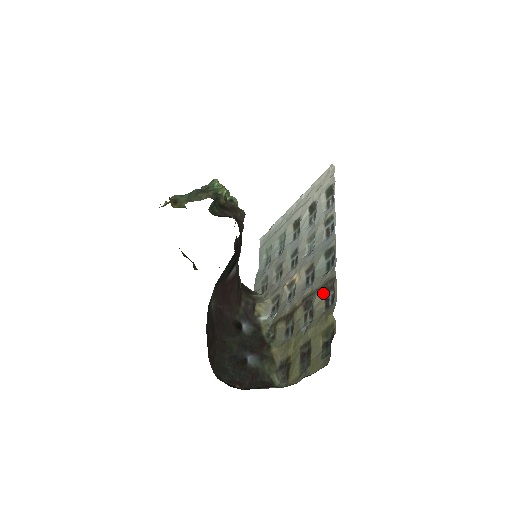
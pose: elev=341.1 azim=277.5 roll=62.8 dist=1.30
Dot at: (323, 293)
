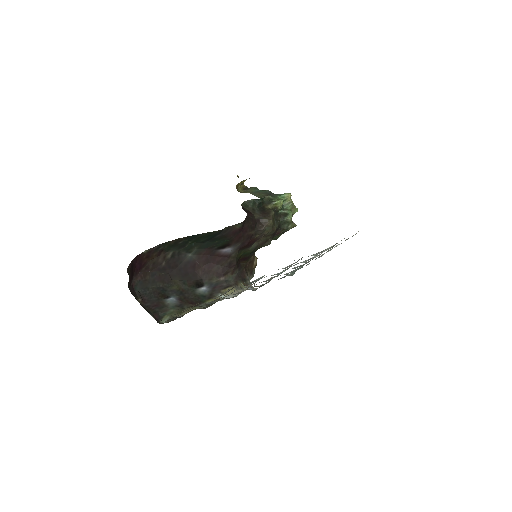
Dot at: occluded
